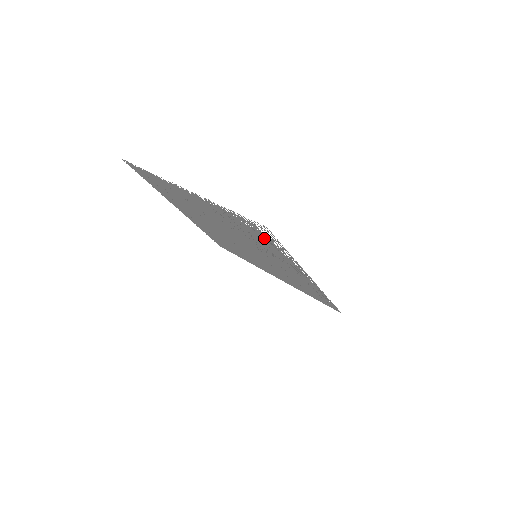
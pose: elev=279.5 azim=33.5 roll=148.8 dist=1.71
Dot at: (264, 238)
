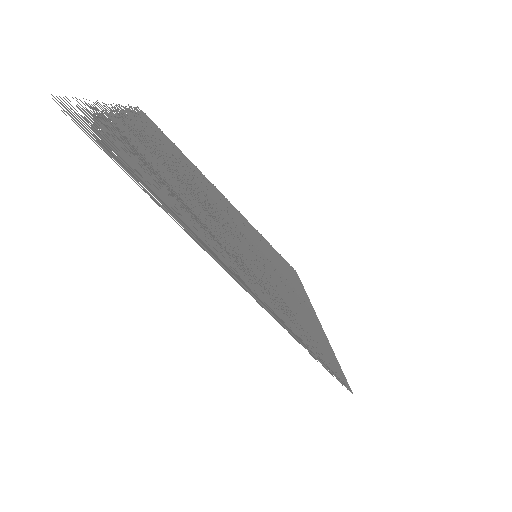
Dot at: (128, 158)
